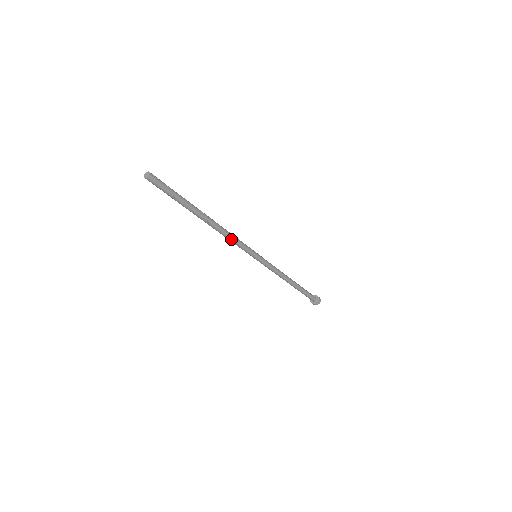
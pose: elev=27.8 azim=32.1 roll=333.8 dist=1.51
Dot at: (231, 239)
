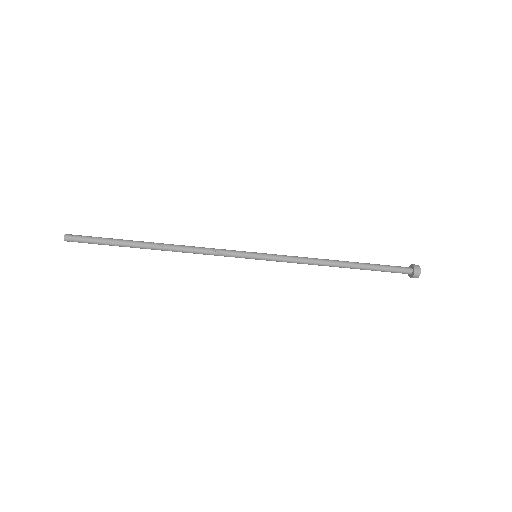
Dot at: (202, 250)
